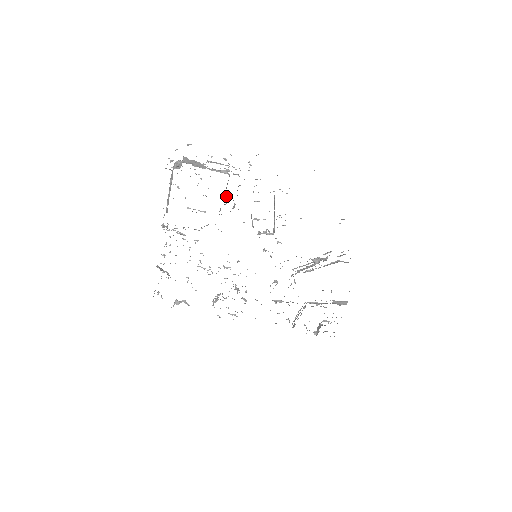
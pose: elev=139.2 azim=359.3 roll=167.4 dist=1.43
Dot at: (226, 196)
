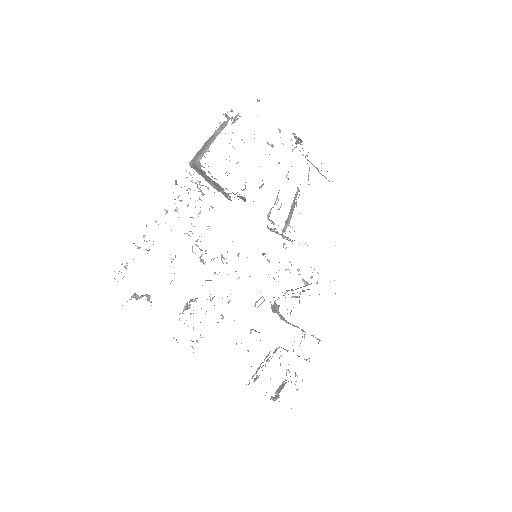
Dot at: occluded
